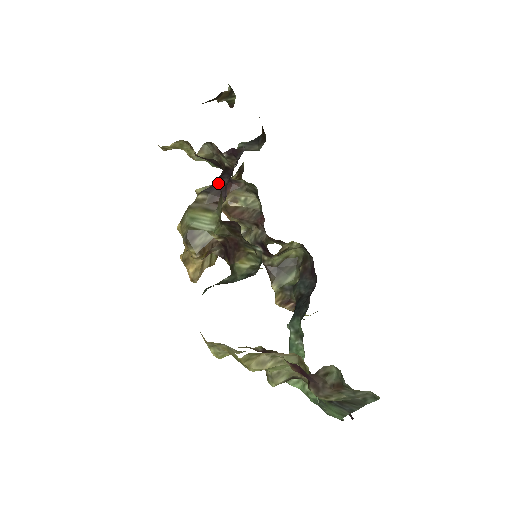
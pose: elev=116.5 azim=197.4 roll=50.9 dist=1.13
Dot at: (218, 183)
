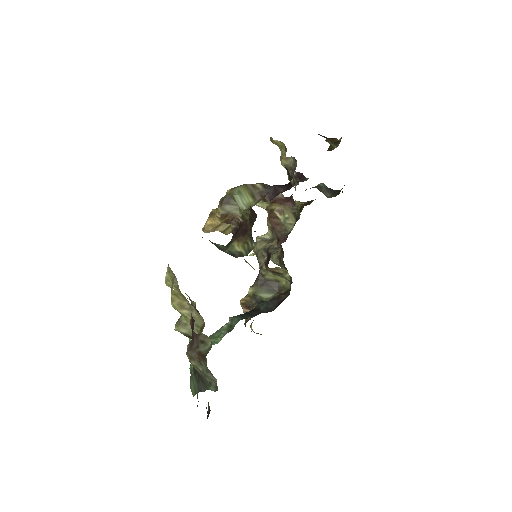
Dot at: (276, 188)
